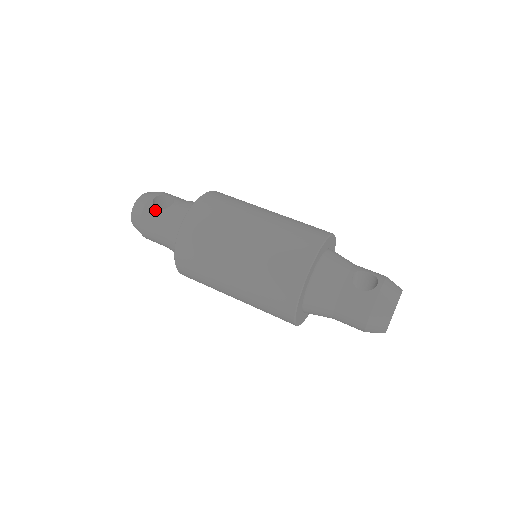
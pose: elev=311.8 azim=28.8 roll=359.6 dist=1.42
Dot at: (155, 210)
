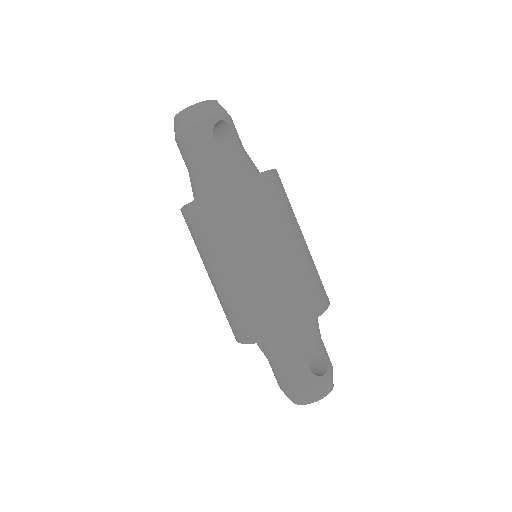
Dot at: (211, 135)
